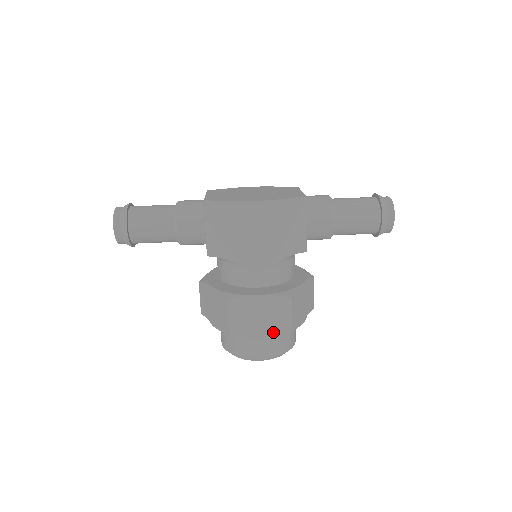
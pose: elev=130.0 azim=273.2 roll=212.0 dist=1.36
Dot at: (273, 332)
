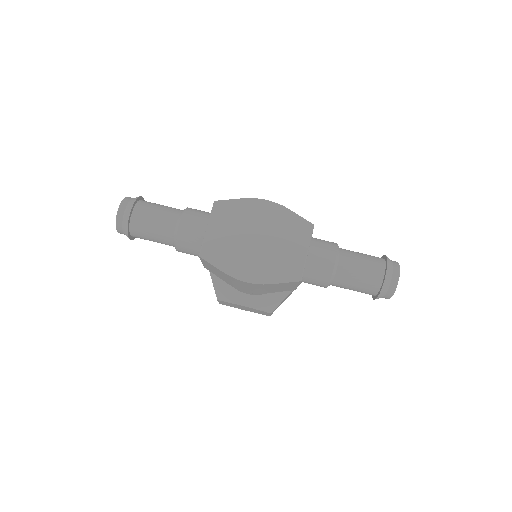
Dot at: (255, 312)
